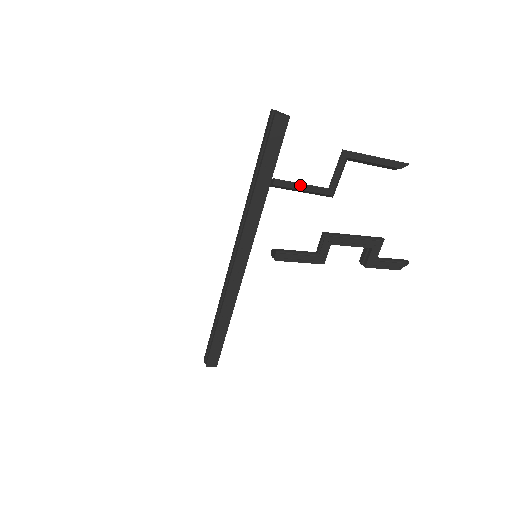
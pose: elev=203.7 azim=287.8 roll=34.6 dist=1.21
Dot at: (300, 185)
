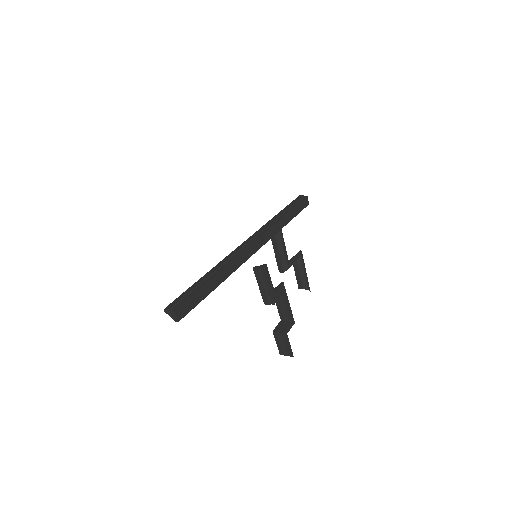
Dot at: occluded
